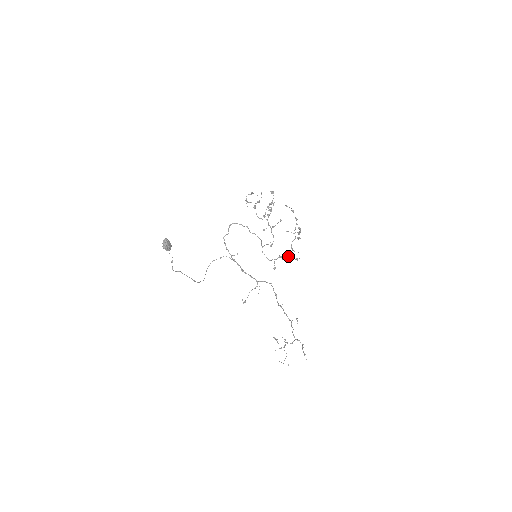
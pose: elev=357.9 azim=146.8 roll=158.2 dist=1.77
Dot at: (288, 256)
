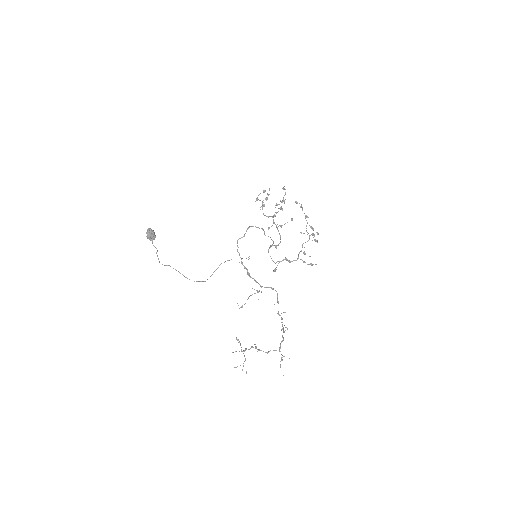
Dot at: occluded
